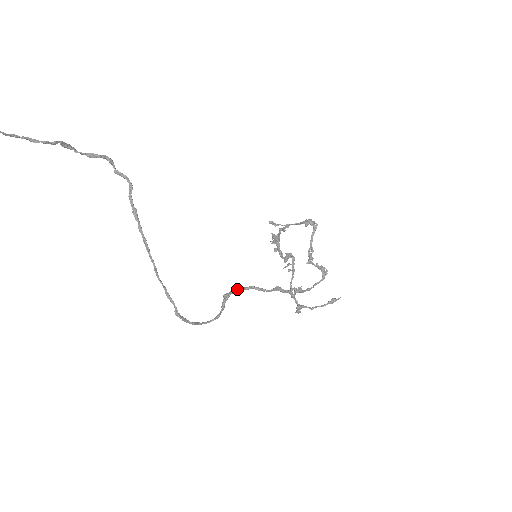
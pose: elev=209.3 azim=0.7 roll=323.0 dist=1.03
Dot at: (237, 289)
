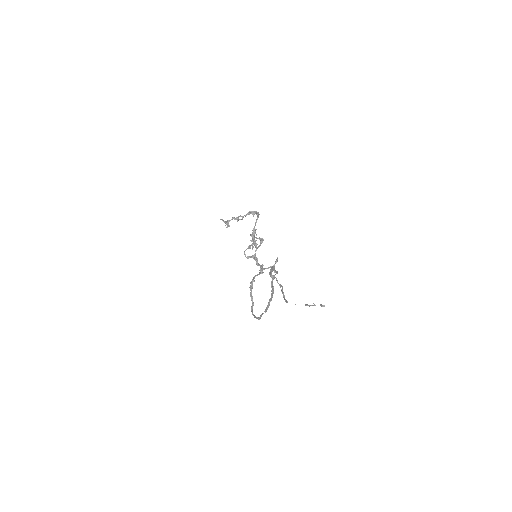
Dot at: occluded
